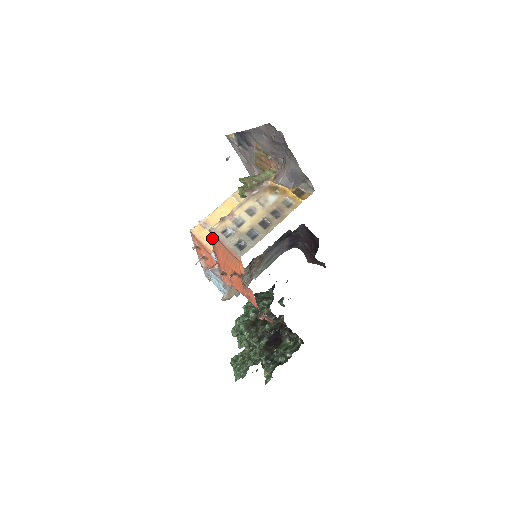
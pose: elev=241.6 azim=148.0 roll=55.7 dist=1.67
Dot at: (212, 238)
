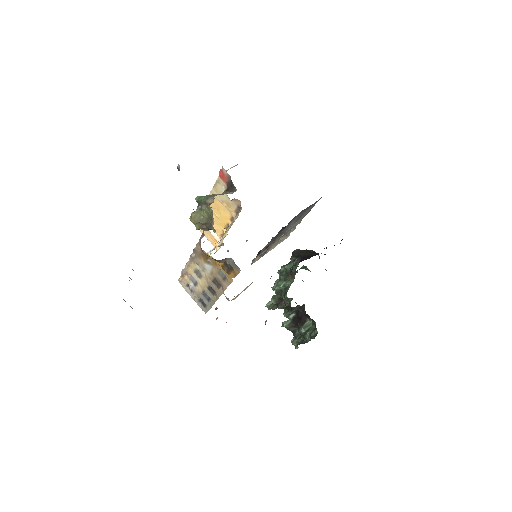
Dot at: occluded
